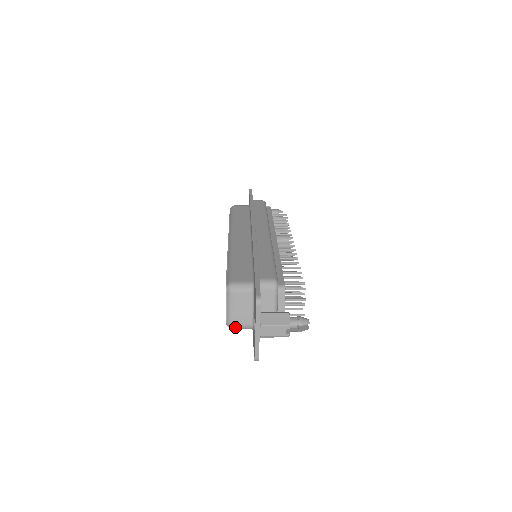
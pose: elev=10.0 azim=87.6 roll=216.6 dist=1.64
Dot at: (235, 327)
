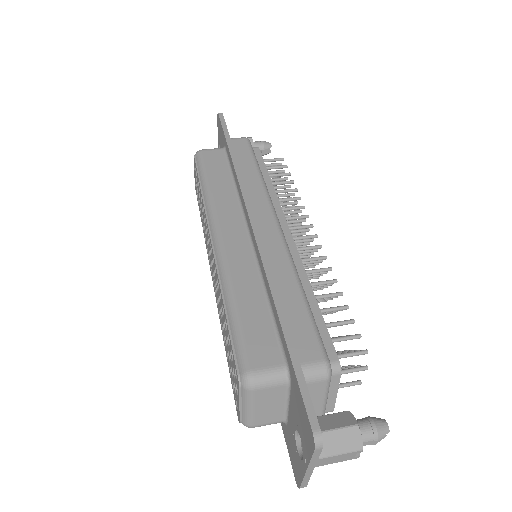
Dot at: occluded
